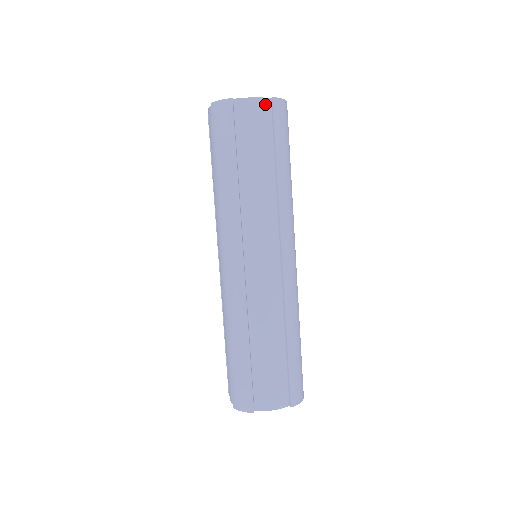
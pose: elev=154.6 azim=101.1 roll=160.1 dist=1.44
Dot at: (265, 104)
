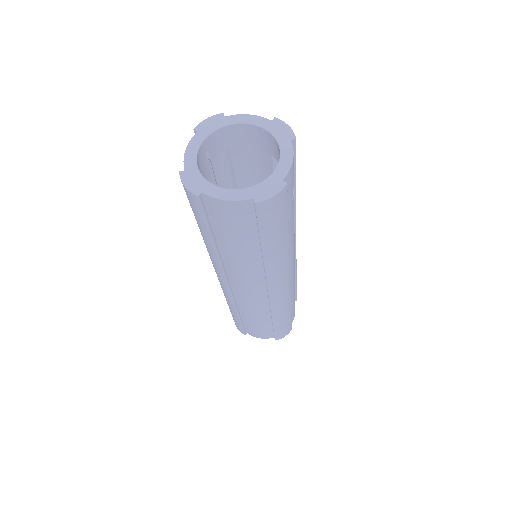
Dot at: (245, 205)
